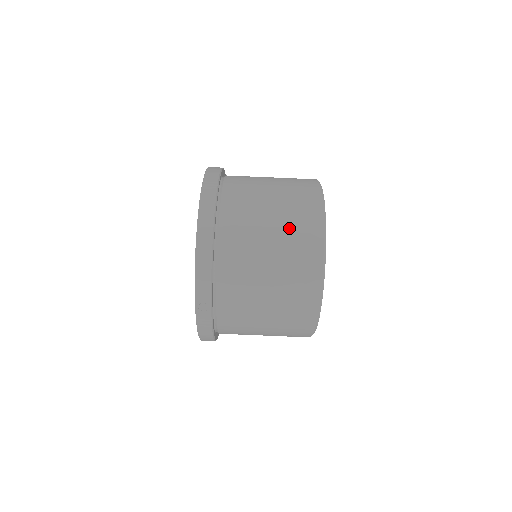
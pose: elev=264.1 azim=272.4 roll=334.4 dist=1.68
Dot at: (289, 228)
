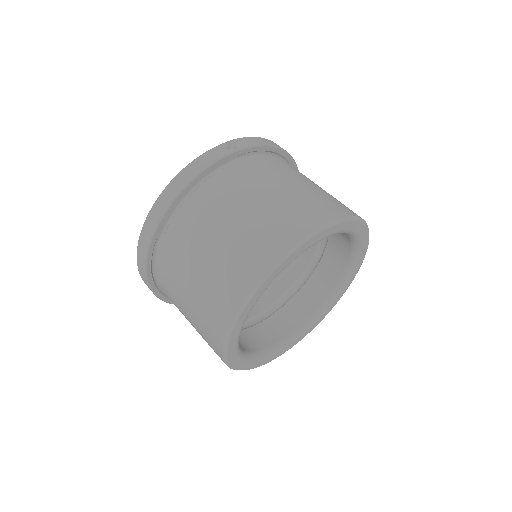
Dot at: occluded
